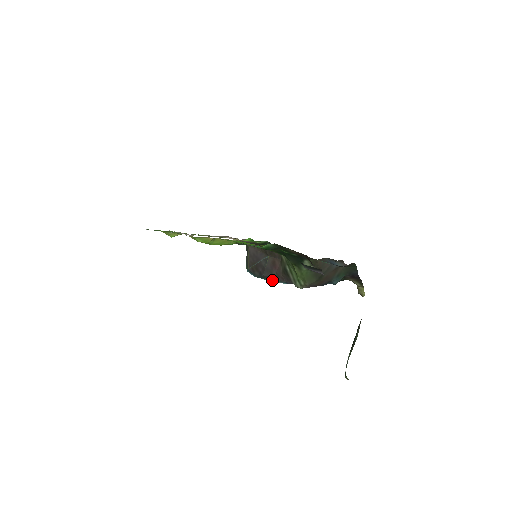
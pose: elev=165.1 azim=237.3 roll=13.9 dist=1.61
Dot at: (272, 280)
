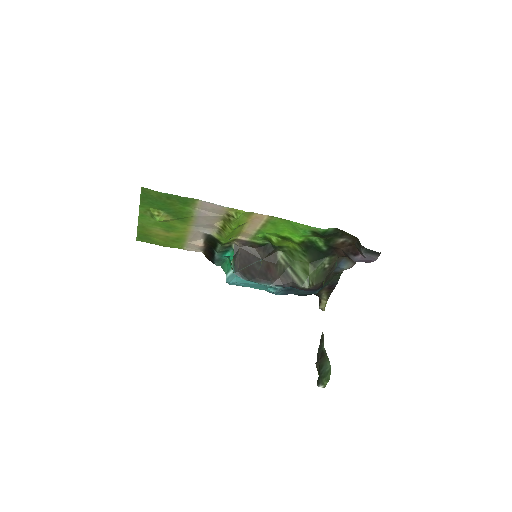
Dot at: (266, 283)
